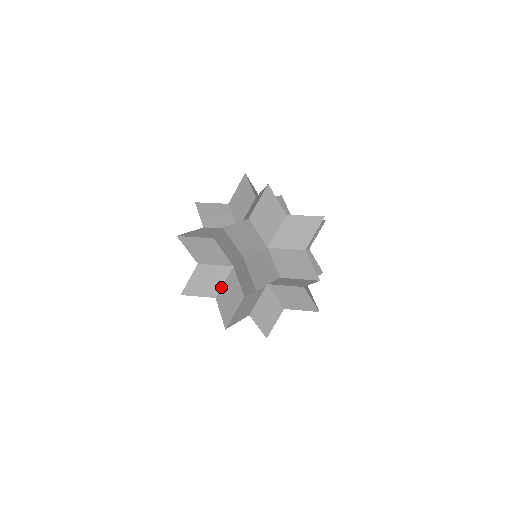
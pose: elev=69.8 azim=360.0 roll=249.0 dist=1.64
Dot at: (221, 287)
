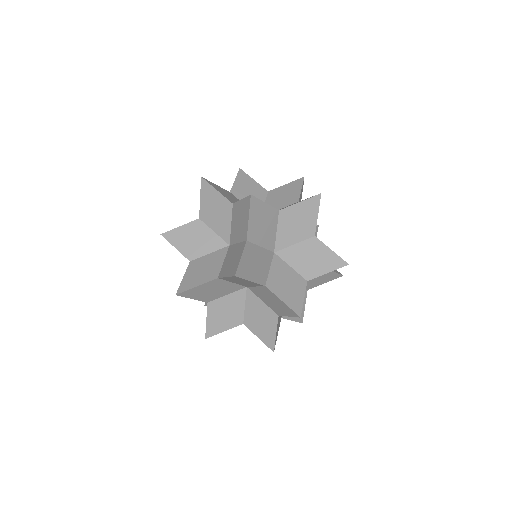
Dot at: occluded
